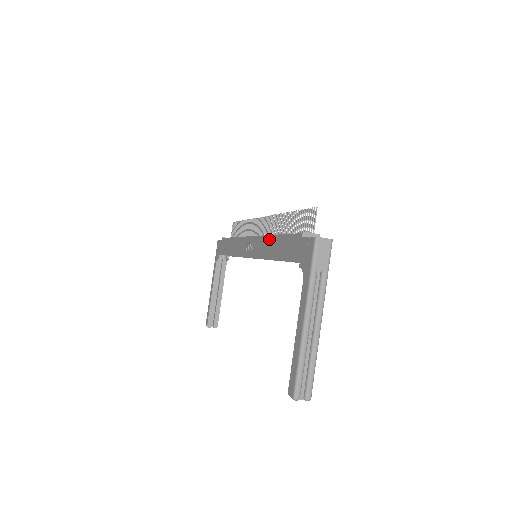
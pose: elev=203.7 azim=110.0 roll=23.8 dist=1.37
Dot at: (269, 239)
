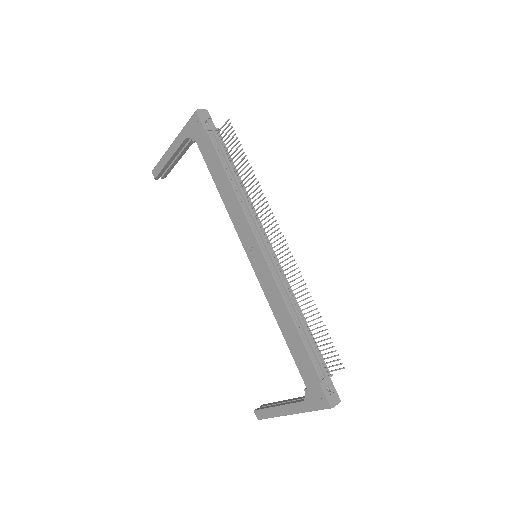
Dot at: (284, 308)
